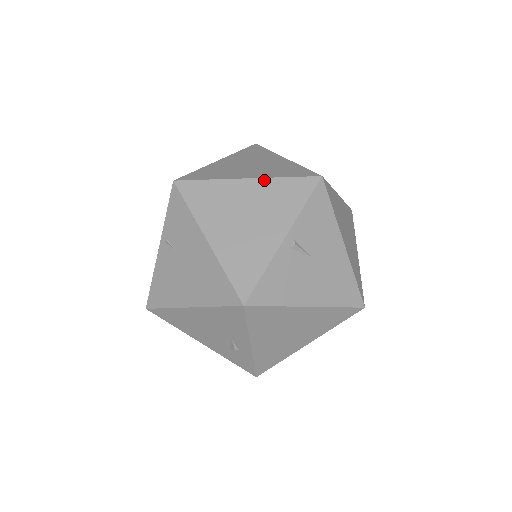
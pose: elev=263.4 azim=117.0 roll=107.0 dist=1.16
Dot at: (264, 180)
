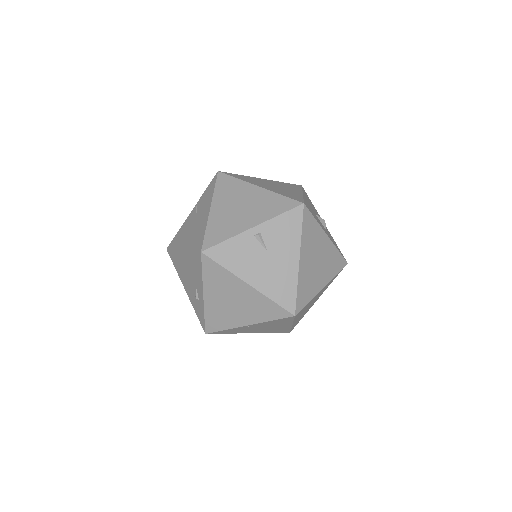
Dot at: (268, 191)
